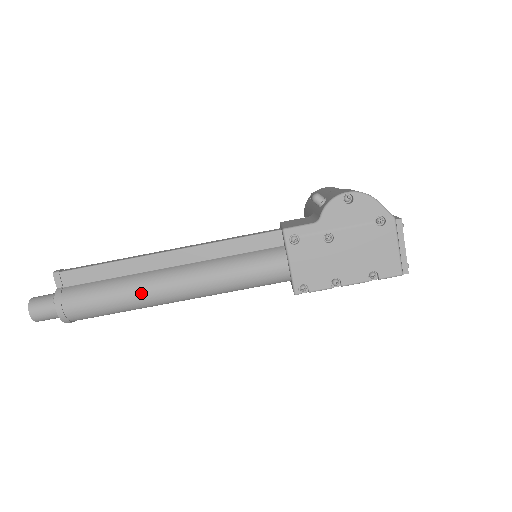
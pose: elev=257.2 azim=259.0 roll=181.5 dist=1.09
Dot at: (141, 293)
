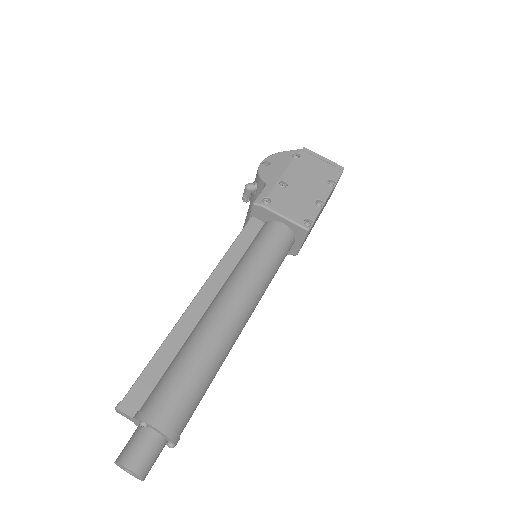
Dot at: (211, 335)
